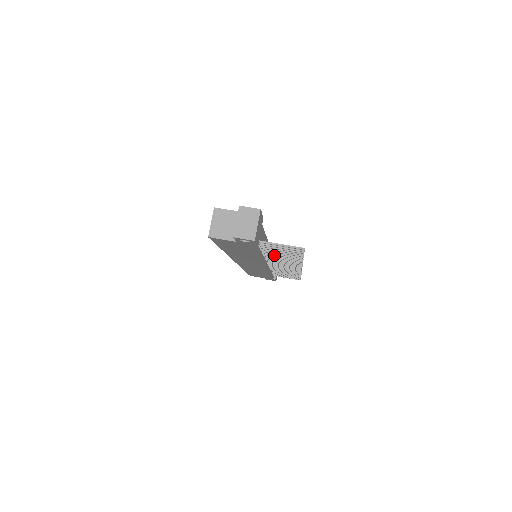
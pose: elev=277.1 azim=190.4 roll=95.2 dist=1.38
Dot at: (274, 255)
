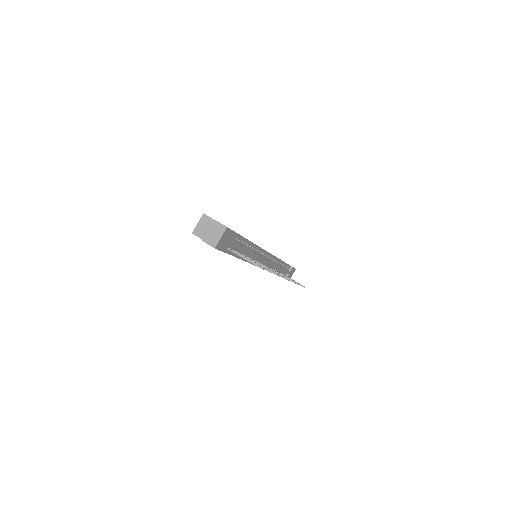
Dot at: occluded
